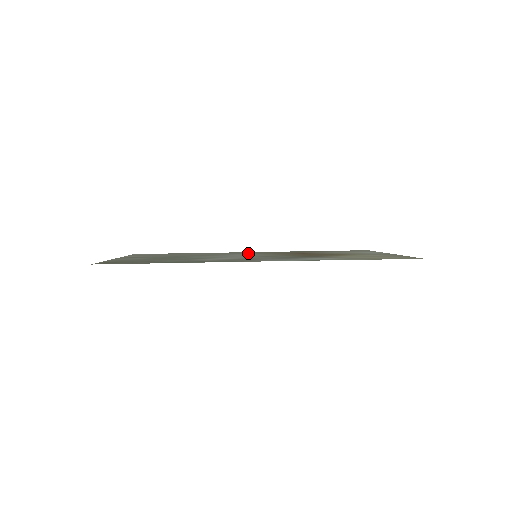
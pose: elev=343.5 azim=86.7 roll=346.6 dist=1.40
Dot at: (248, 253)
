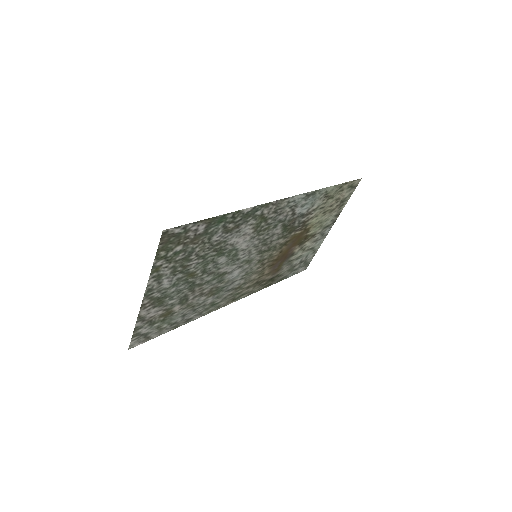
Dot at: (237, 288)
